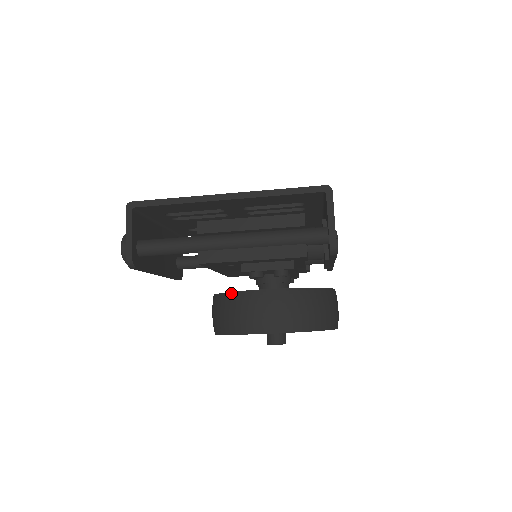
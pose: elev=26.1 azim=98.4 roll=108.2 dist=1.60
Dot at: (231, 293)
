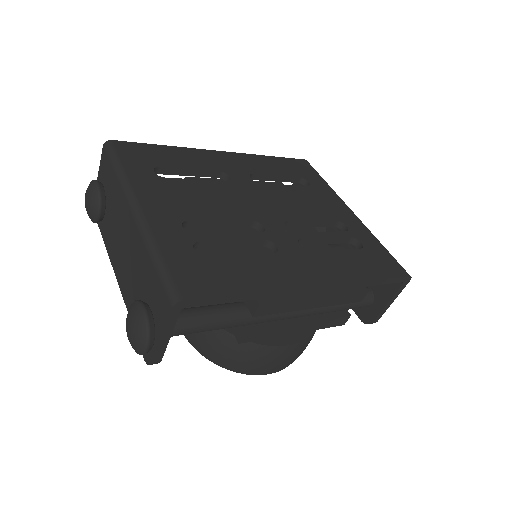
Dot at: (247, 342)
